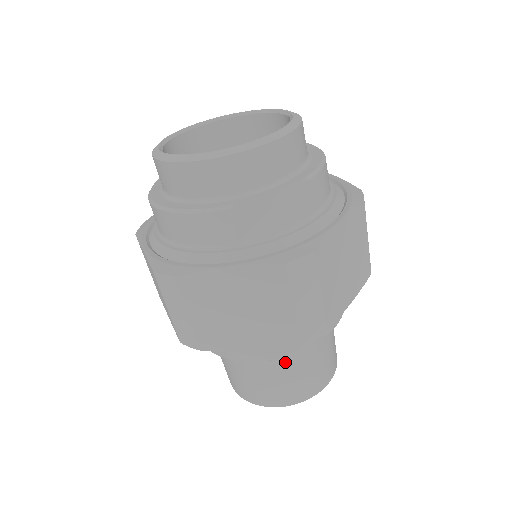
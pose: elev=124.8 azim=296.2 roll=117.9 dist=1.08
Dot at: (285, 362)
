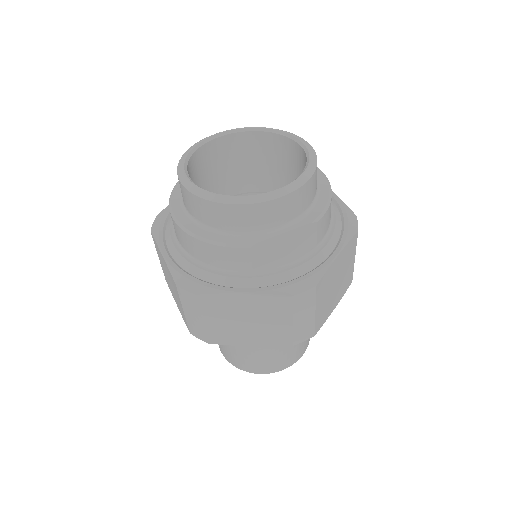
Dot at: (272, 346)
